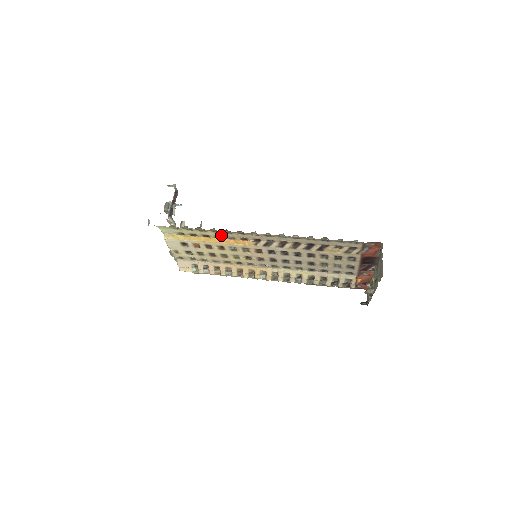
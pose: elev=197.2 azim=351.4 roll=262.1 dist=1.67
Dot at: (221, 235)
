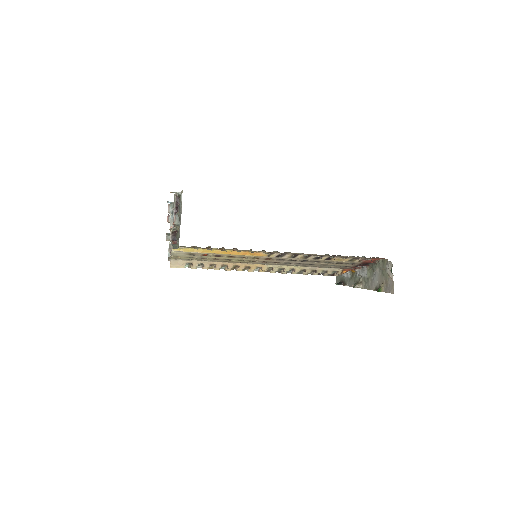
Dot at: (237, 250)
